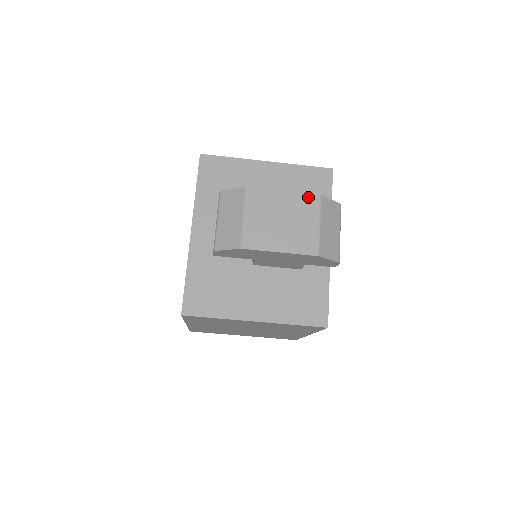
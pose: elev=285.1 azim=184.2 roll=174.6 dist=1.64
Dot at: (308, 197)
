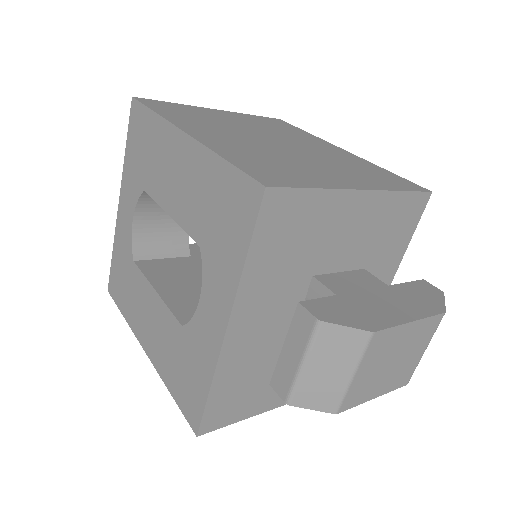
Dot at: (433, 320)
